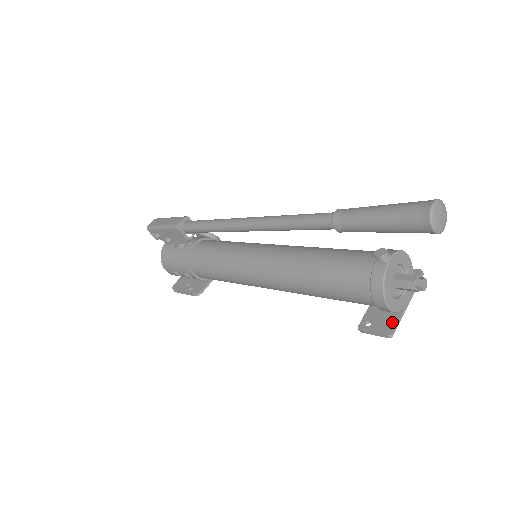
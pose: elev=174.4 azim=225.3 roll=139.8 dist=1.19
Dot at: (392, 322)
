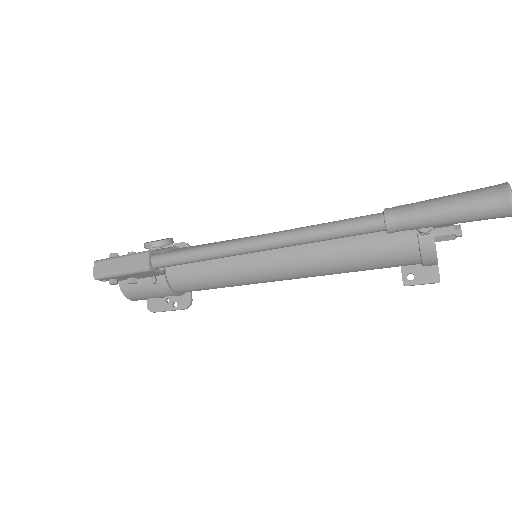
Dot at: (433, 268)
